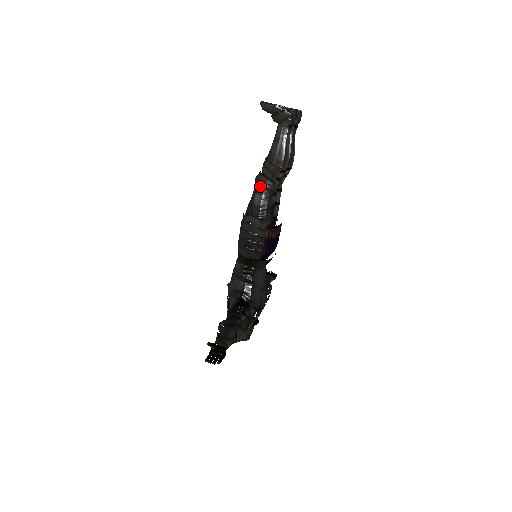
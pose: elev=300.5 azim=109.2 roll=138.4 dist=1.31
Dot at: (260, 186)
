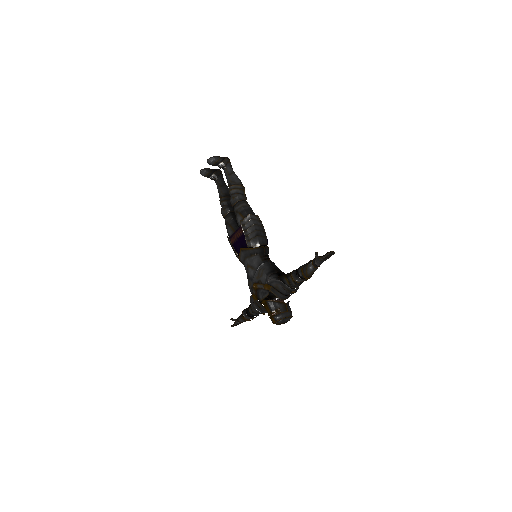
Dot at: (240, 199)
